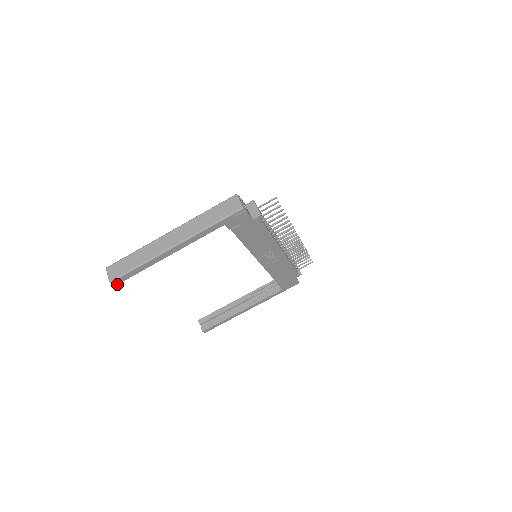
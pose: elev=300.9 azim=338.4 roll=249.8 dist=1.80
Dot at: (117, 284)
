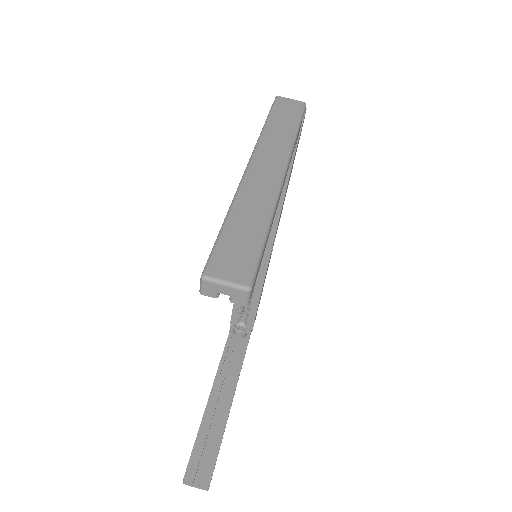
Dot at: (249, 299)
